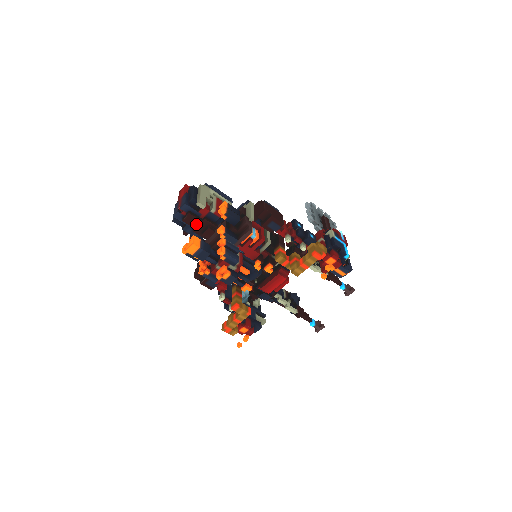
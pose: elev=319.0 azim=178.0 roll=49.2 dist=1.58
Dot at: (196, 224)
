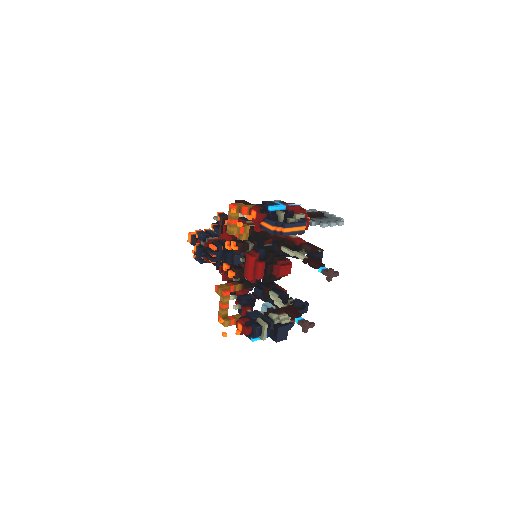
Dot at: occluded
